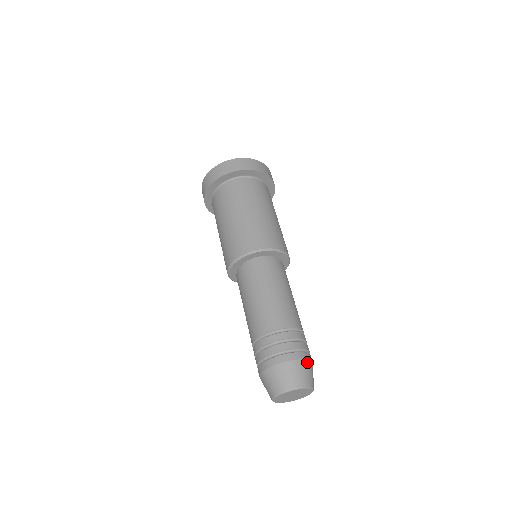
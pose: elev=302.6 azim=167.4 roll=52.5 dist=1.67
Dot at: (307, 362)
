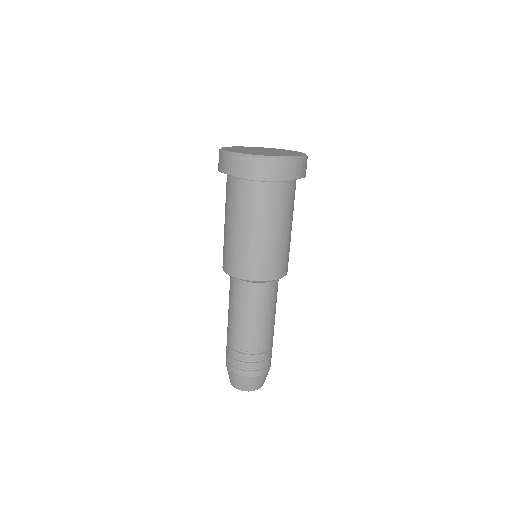
Dot at: occluded
